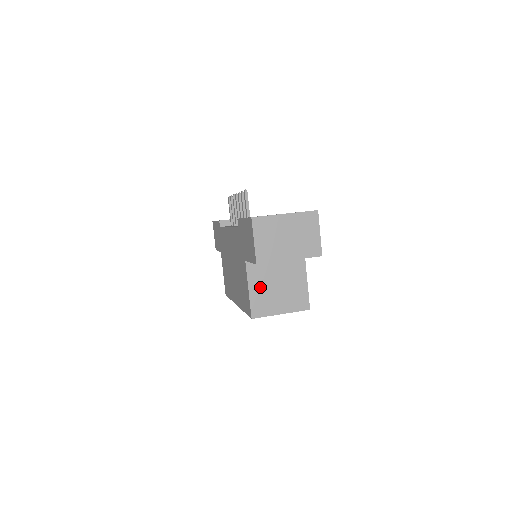
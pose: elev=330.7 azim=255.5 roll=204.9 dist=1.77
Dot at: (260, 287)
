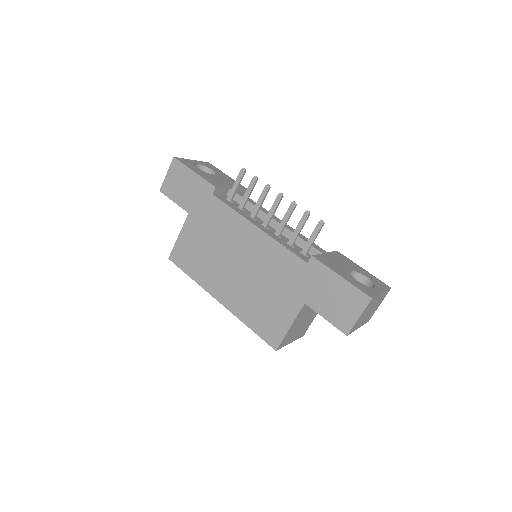
Dot at: (296, 324)
